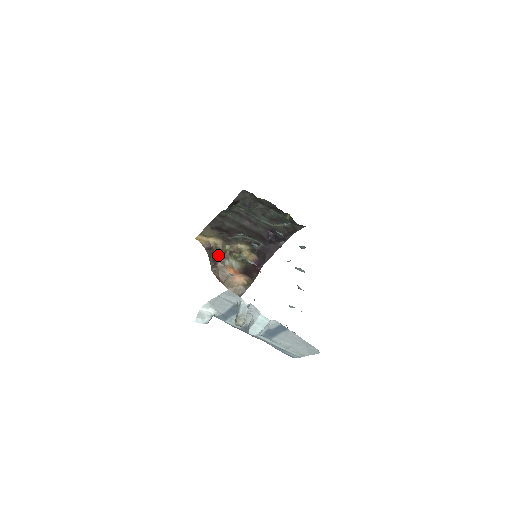
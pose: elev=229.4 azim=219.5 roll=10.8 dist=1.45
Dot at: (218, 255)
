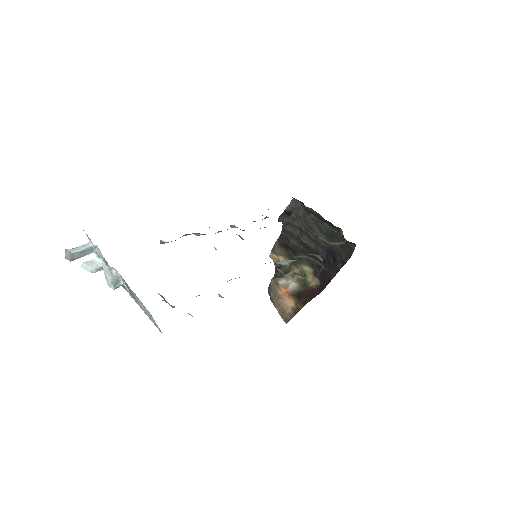
Dot at: (279, 273)
